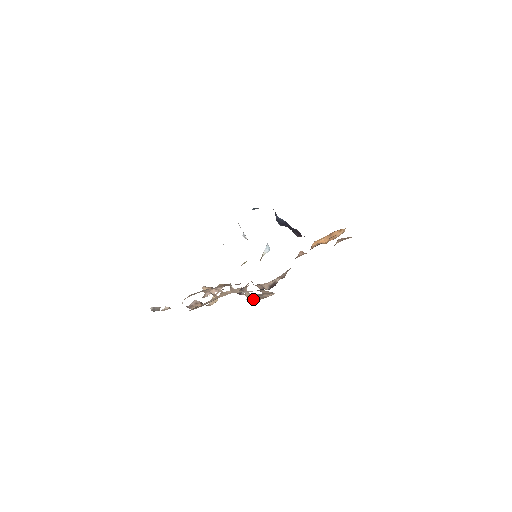
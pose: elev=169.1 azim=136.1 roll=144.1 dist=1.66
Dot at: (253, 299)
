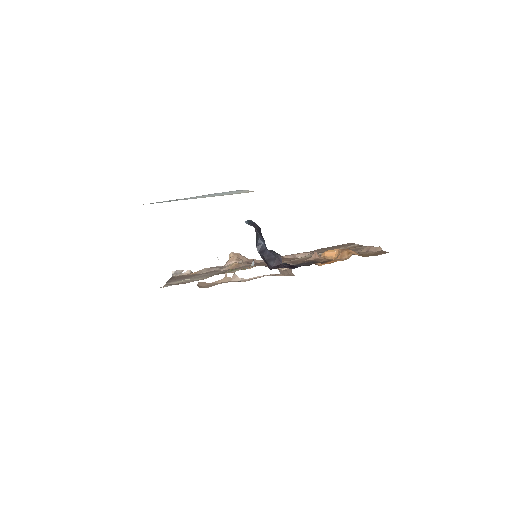
Dot at: occluded
